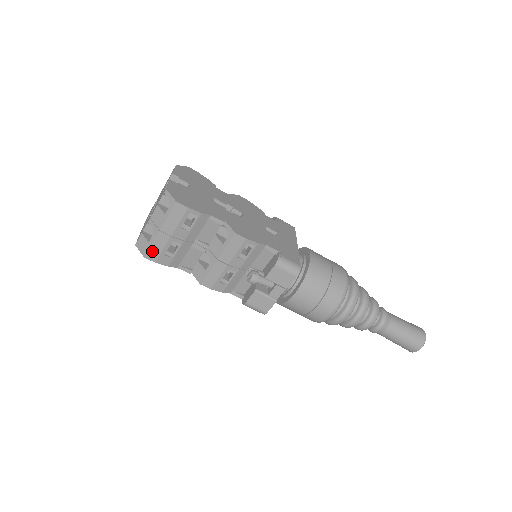
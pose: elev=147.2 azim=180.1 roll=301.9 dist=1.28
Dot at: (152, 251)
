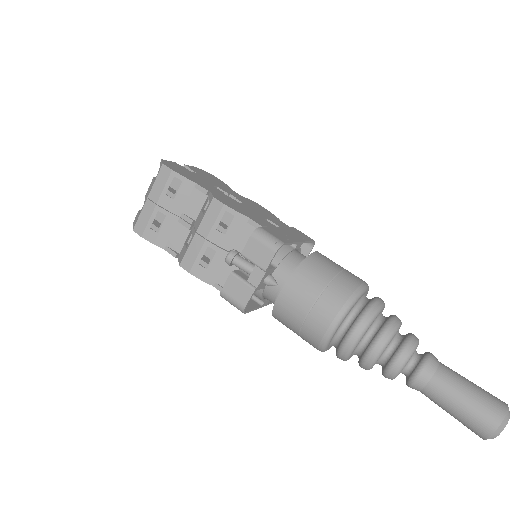
Dot at: (140, 223)
